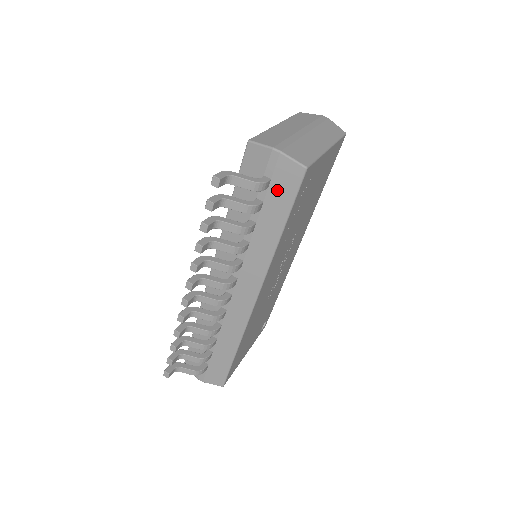
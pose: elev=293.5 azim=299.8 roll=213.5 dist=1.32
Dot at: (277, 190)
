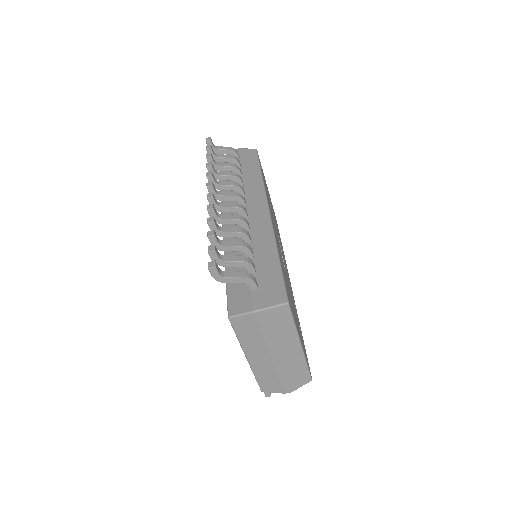
Dot at: occluded
